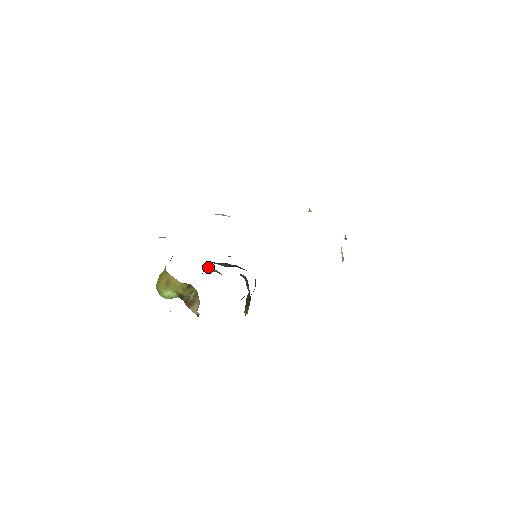
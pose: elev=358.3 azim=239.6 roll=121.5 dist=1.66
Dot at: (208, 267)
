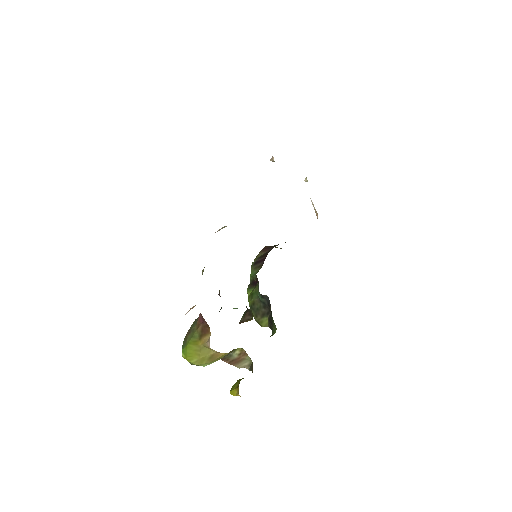
Dot at: occluded
